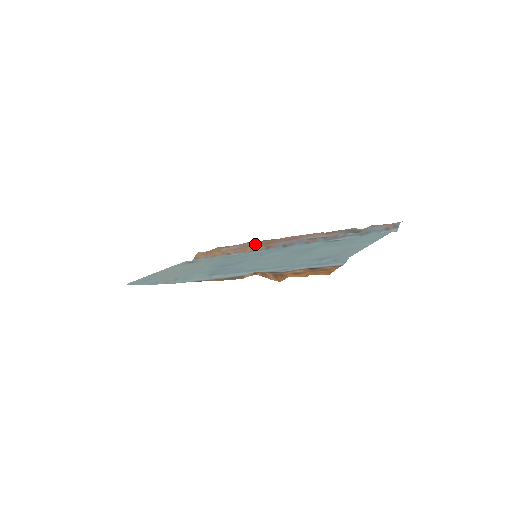
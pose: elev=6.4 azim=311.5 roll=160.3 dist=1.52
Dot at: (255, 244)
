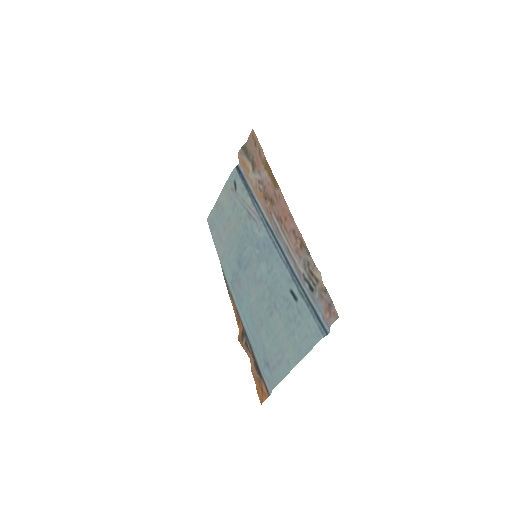
Dot at: (265, 189)
